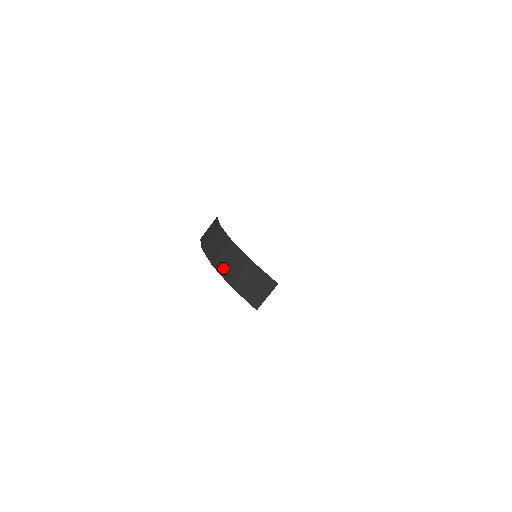
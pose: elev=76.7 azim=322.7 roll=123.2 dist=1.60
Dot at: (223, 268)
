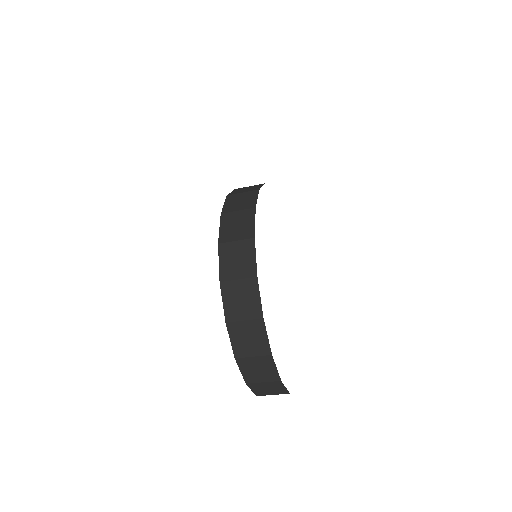
Dot at: (247, 368)
